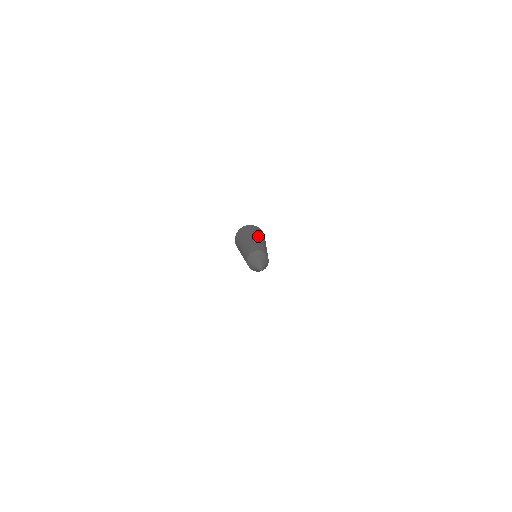
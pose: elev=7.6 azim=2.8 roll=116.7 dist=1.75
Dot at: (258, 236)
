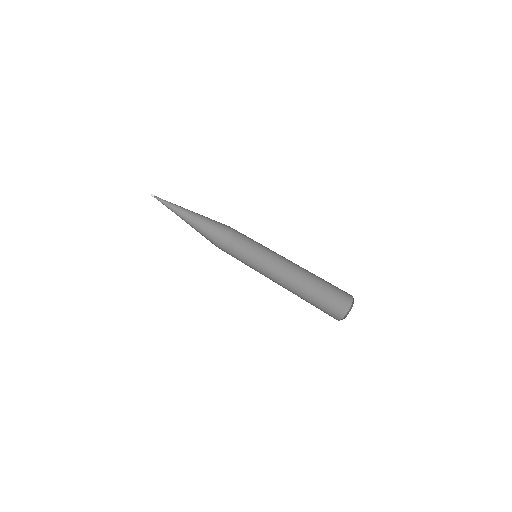
Dot at: occluded
